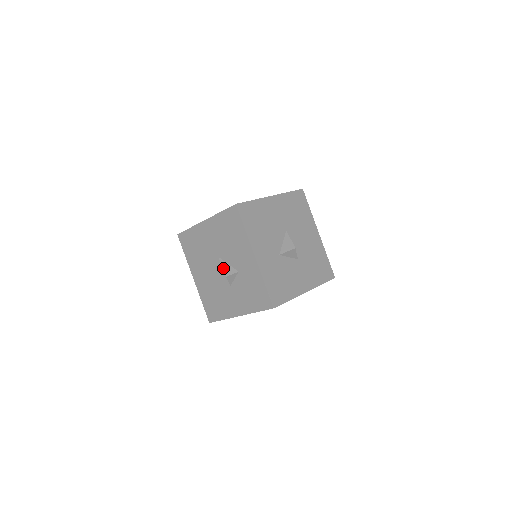
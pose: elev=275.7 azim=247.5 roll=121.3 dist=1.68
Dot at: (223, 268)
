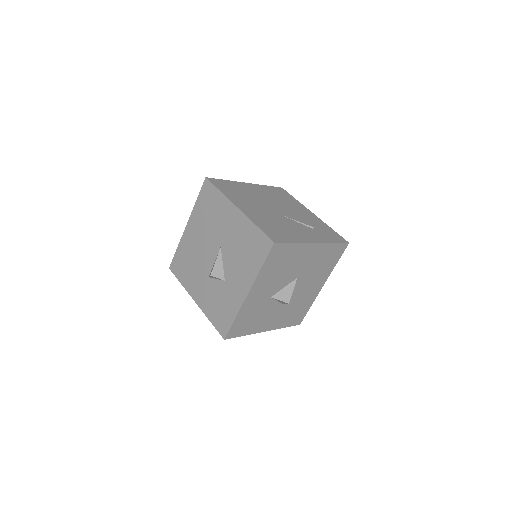
Dot at: (215, 264)
